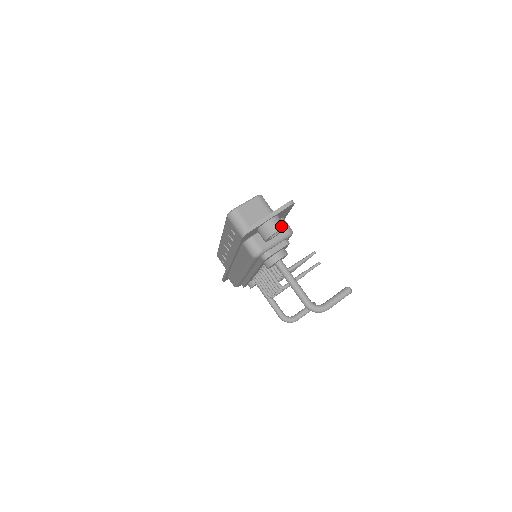
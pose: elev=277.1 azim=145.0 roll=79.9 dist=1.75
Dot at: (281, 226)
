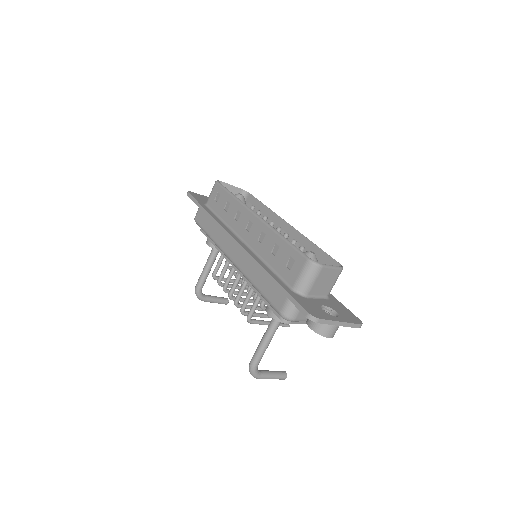
Dot at: occluded
